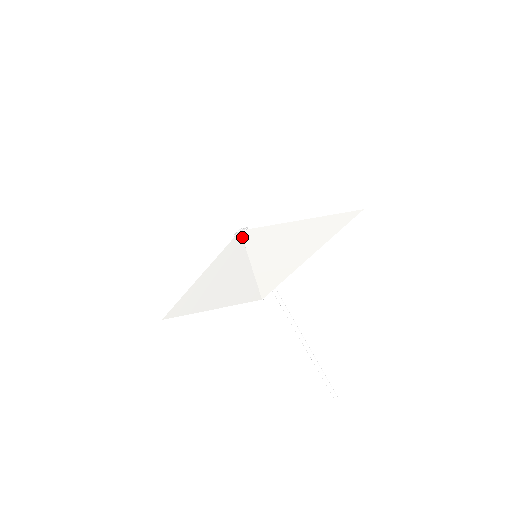
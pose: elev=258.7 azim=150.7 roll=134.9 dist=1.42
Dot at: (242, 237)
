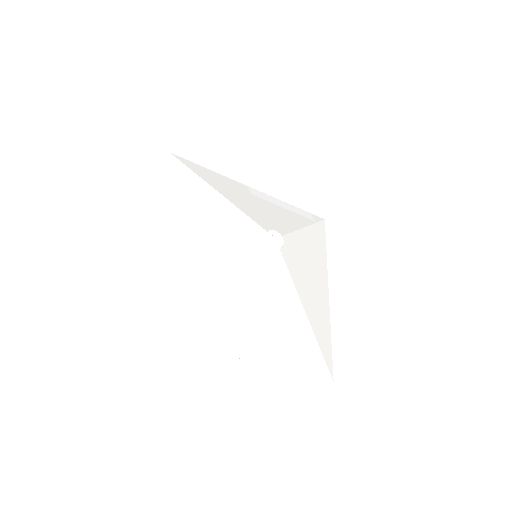
Dot at: (284, 257)
